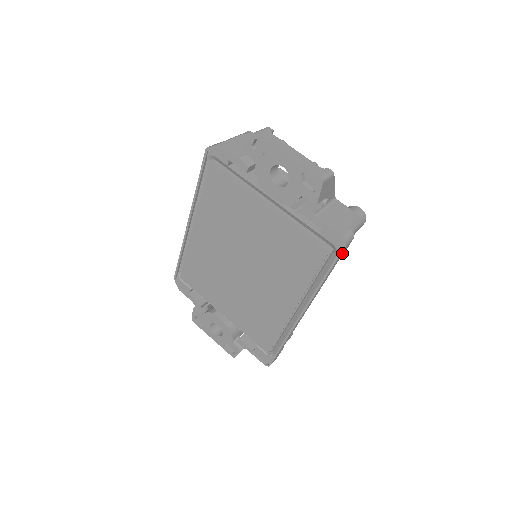
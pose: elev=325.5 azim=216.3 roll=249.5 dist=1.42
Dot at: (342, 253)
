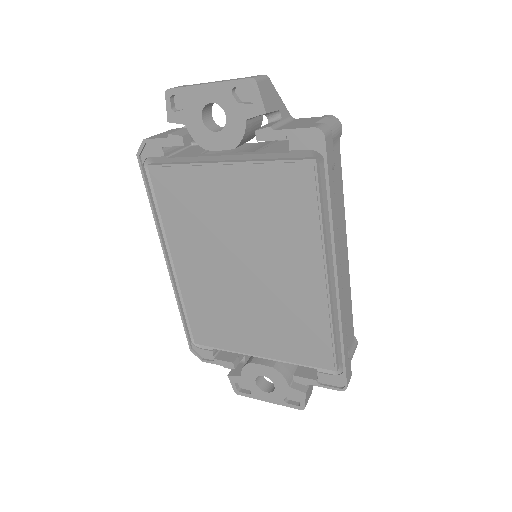
Dot at: (329, 155)
